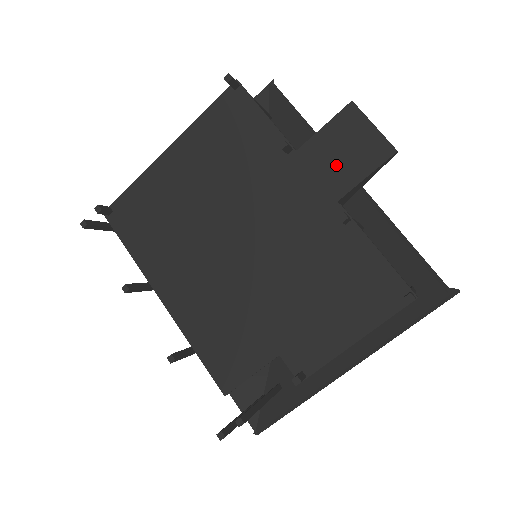
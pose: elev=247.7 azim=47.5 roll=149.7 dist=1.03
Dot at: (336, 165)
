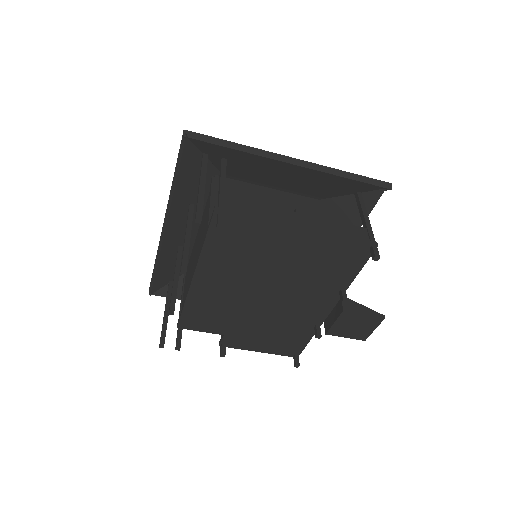
Dot at: (345, 327)
